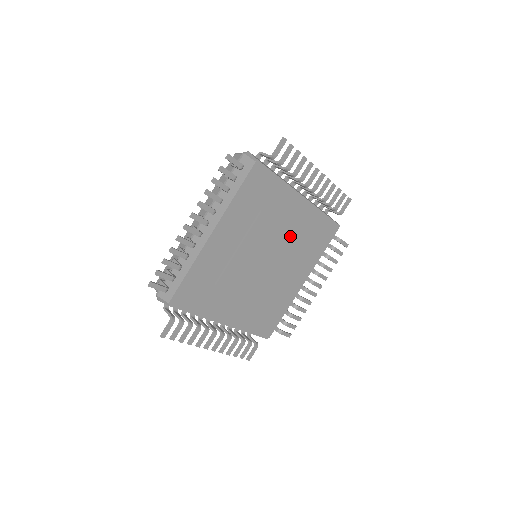
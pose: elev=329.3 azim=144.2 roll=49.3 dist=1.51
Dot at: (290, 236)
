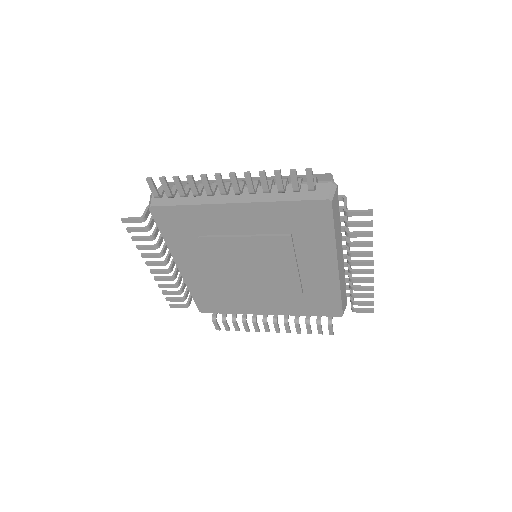
Dot at: (258, 240)
